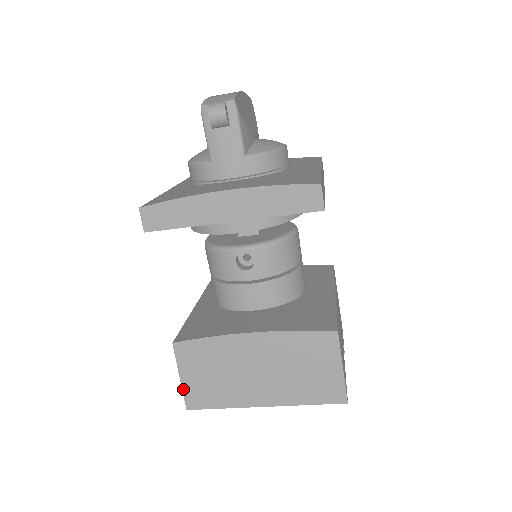
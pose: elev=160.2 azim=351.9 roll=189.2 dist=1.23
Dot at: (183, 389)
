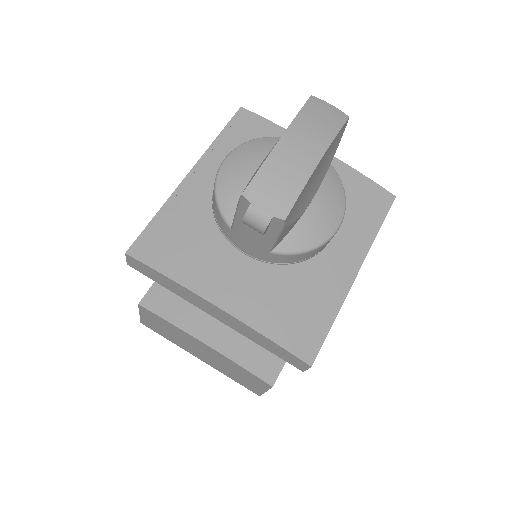
Dot at: (141, 318)
